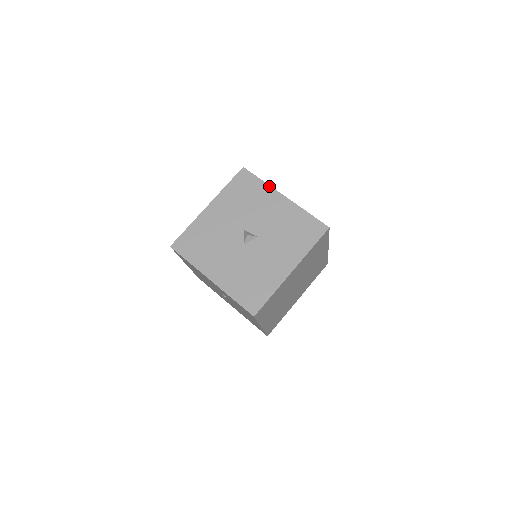
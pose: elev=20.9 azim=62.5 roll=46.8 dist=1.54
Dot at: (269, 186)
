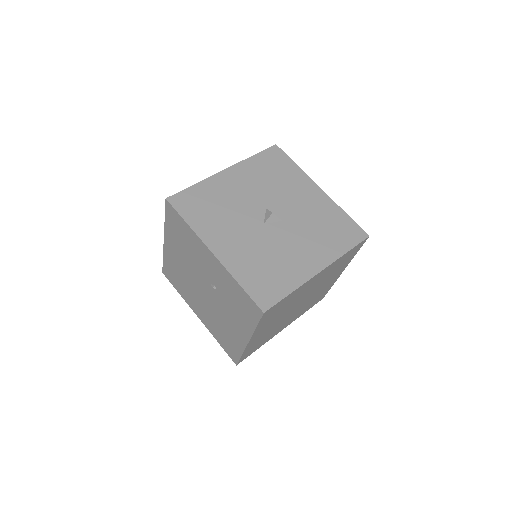
Dot at: (304, 172)
